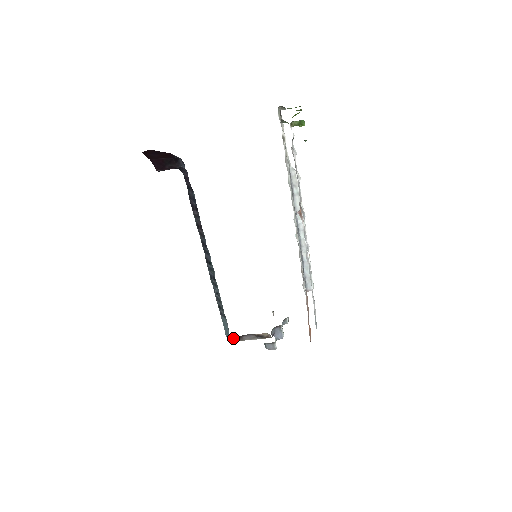
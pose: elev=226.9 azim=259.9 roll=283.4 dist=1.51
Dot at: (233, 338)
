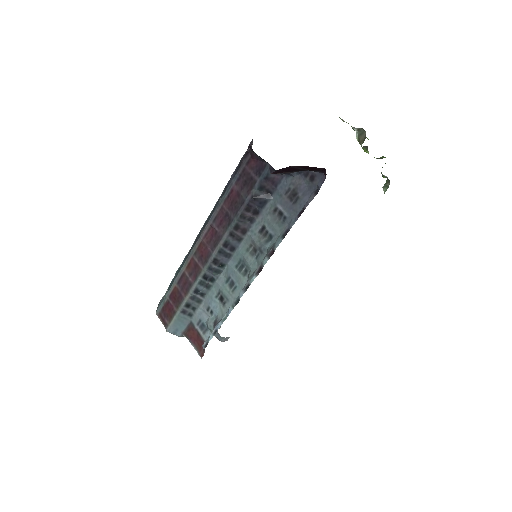
Dot at: (186, 335)
